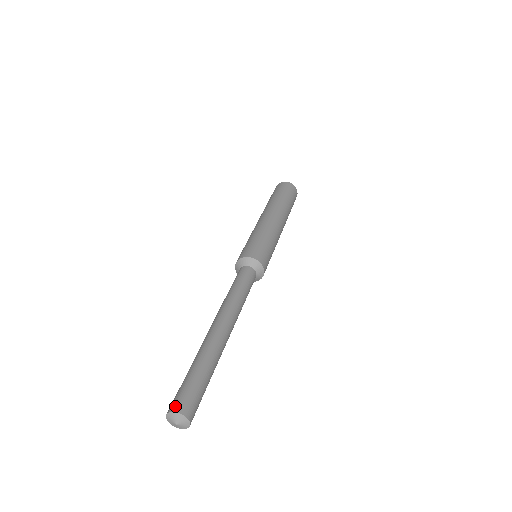
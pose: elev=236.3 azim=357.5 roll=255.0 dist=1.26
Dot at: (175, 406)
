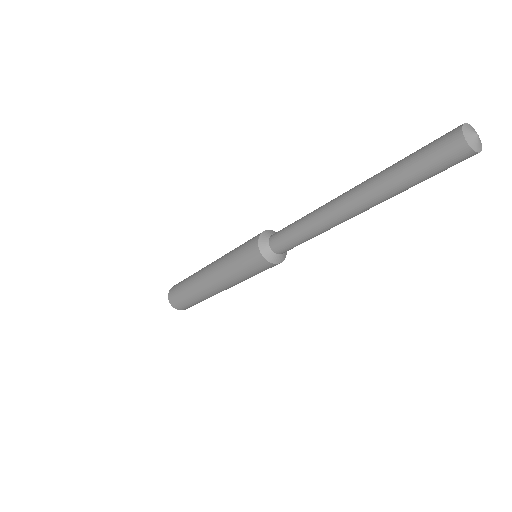
Dot at: (457, 127)
